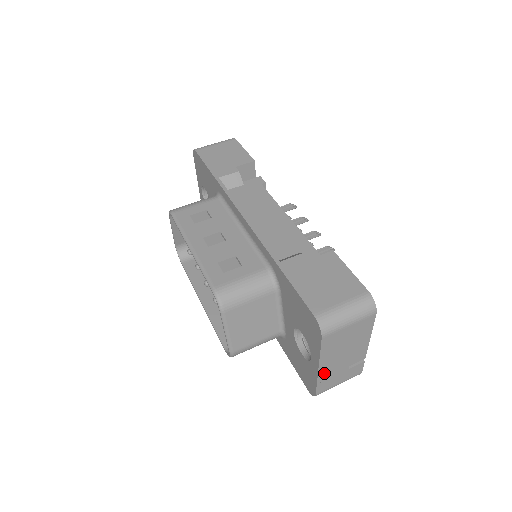
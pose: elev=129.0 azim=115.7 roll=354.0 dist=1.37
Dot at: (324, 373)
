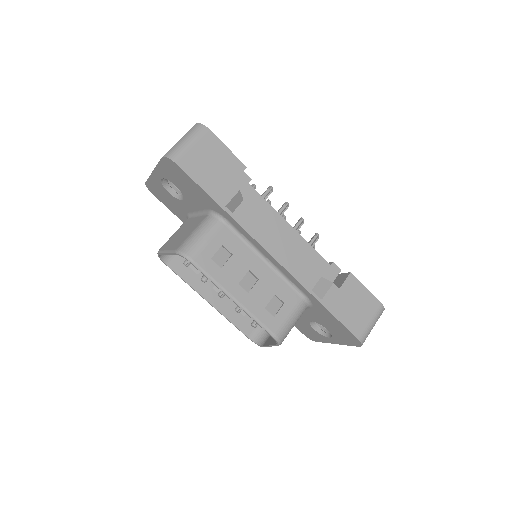
Dot at: occluded
